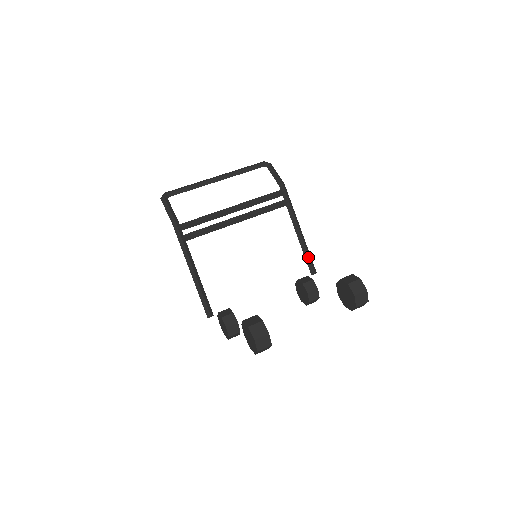
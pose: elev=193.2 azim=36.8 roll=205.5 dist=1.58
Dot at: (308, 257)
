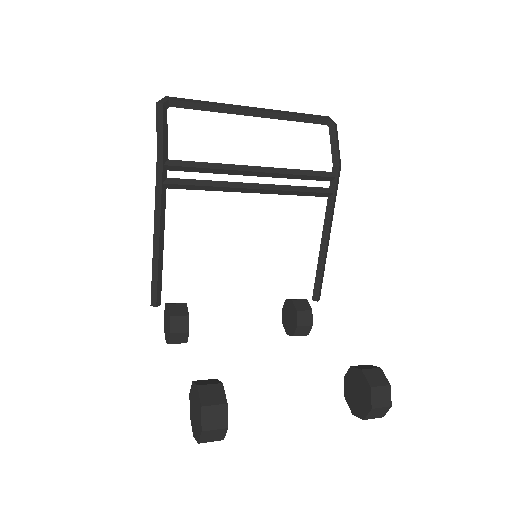
Dot at: (320, 277)
